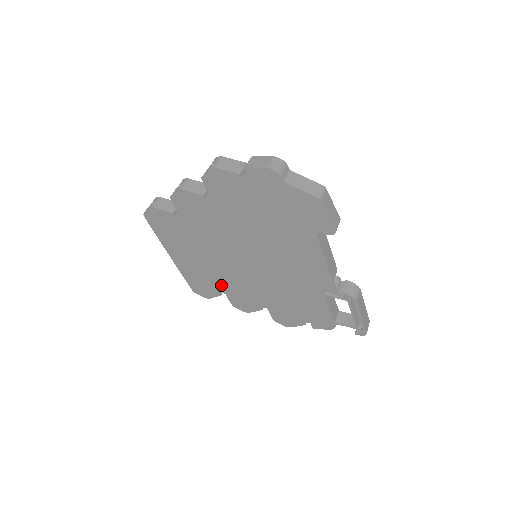
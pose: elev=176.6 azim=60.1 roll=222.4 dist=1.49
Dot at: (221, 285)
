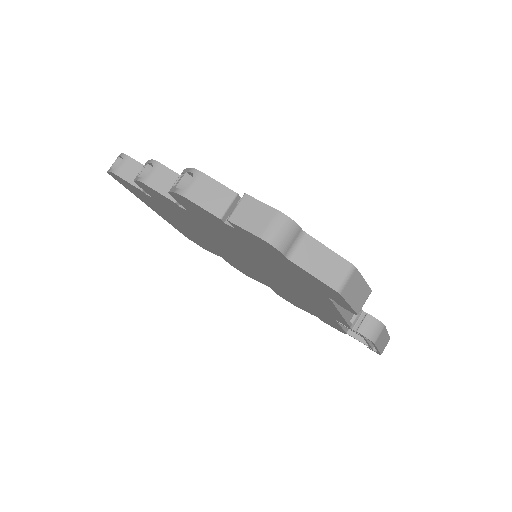
Dot at: (216, 252)
